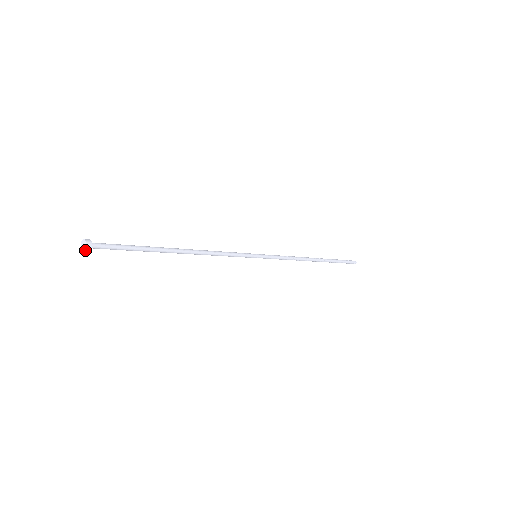
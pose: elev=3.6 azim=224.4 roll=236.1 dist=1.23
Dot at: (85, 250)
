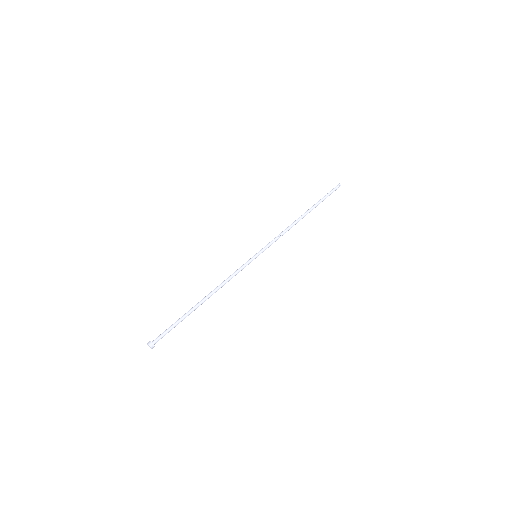
Dot at: (151, 348)
